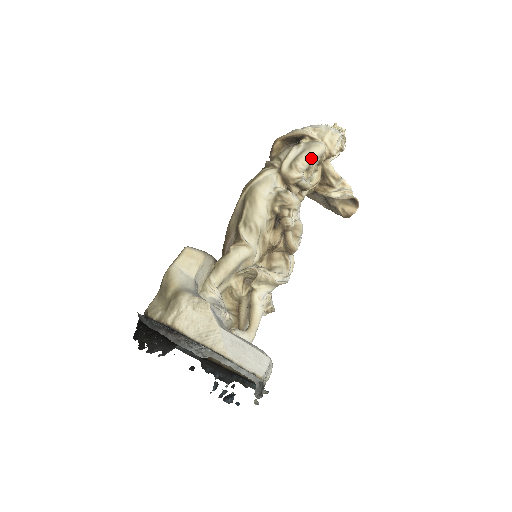
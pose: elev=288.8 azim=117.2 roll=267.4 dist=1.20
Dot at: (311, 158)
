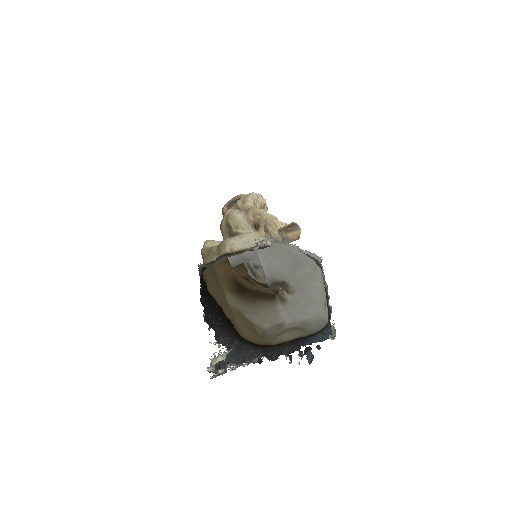
Dot at: (253, 197)
